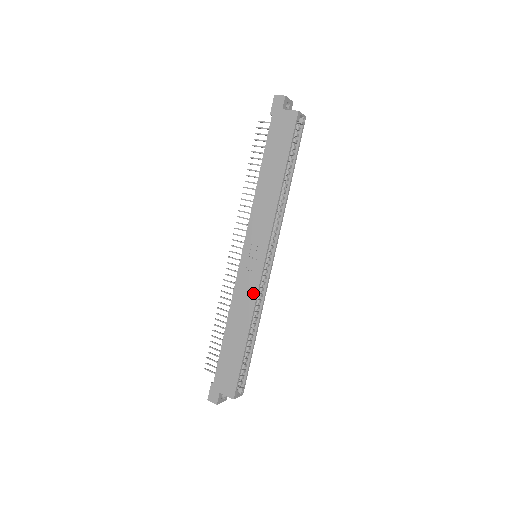
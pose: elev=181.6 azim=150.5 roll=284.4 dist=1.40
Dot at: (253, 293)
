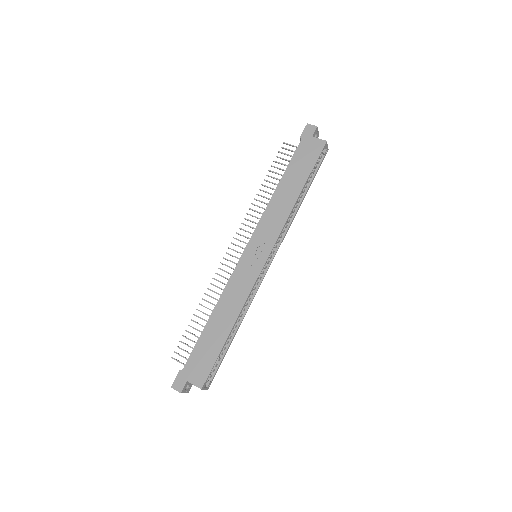
Dot at: (248, 288)
